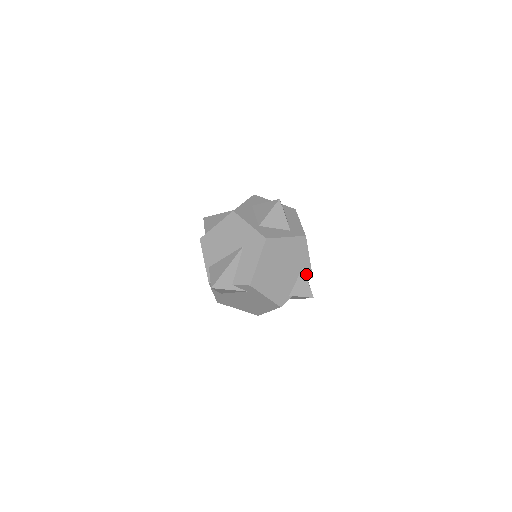
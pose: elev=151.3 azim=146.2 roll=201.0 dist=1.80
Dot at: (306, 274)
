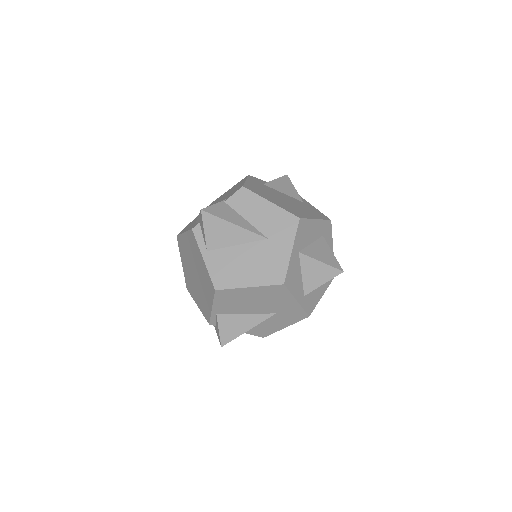
Dot at: occluded
